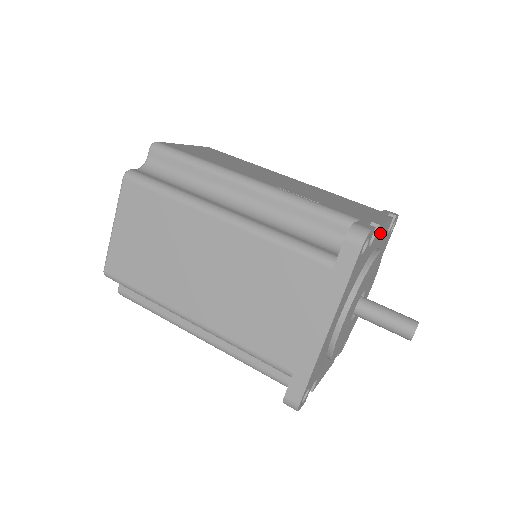
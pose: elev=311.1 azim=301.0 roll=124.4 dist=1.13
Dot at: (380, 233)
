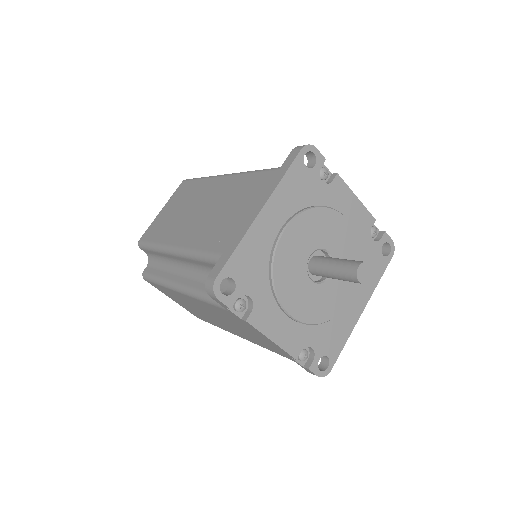
Dot at: (346, 198)
